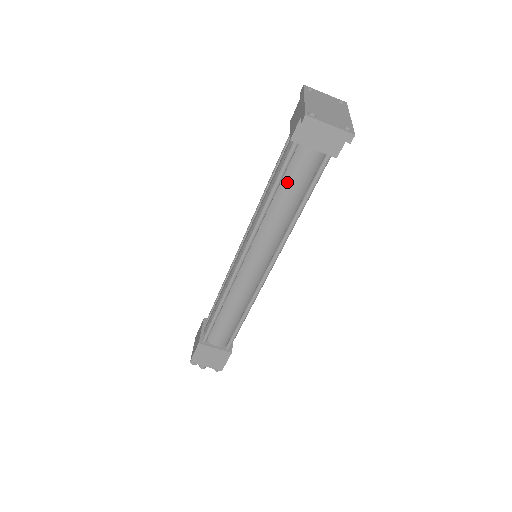
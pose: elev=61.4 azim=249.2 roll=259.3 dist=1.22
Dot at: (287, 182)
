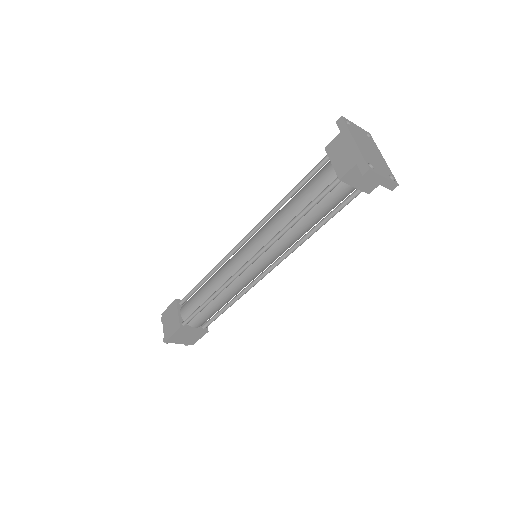
Dot at: (318, 208)
